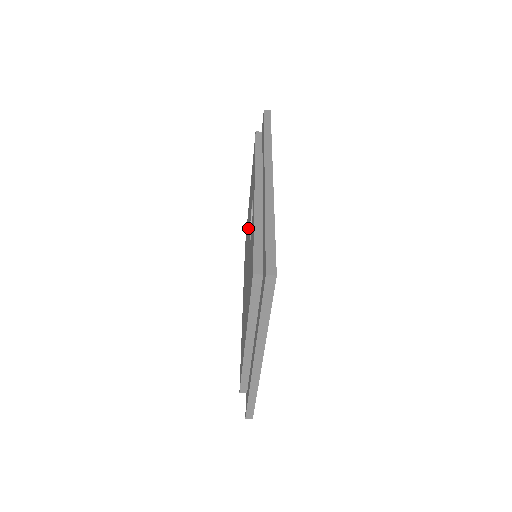
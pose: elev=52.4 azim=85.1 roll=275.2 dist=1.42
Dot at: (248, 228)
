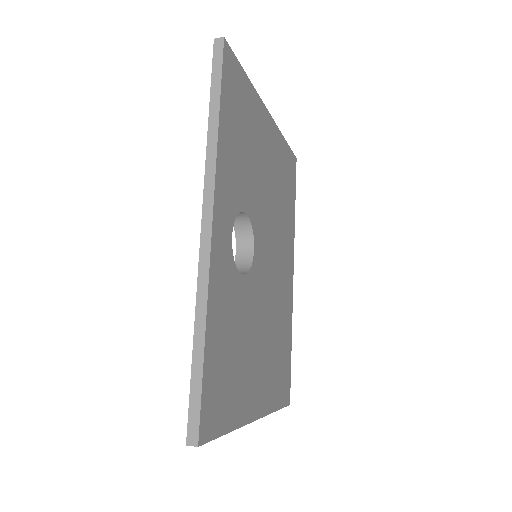
Dot at: occluded
